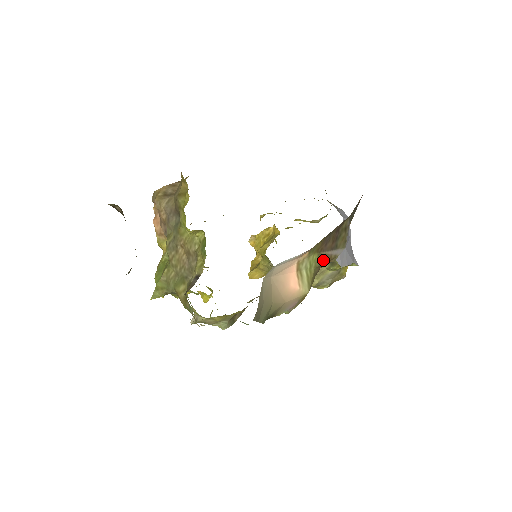
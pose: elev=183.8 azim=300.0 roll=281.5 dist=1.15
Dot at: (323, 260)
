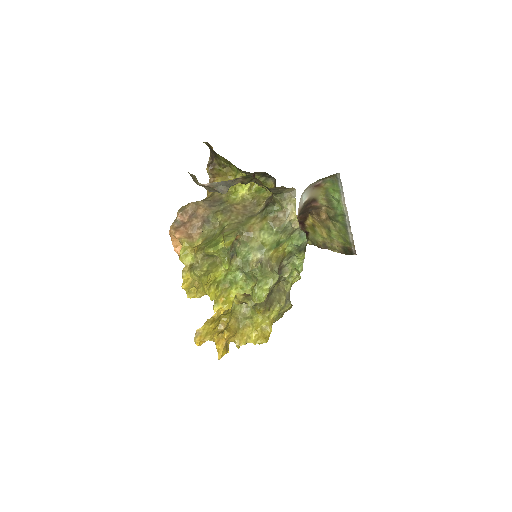
Dot at: occluded
